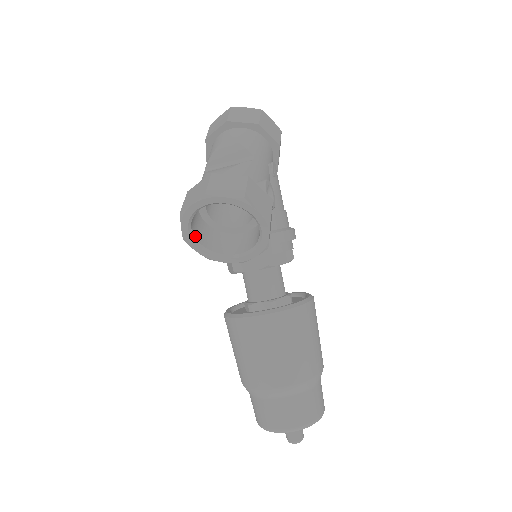
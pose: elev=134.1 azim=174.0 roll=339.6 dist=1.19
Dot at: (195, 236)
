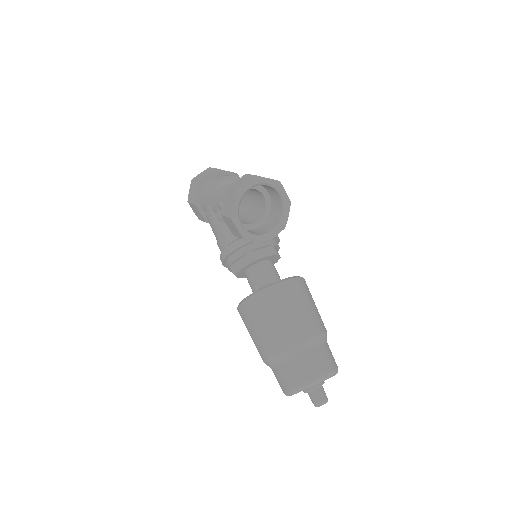
Dot at: (238, 216)
